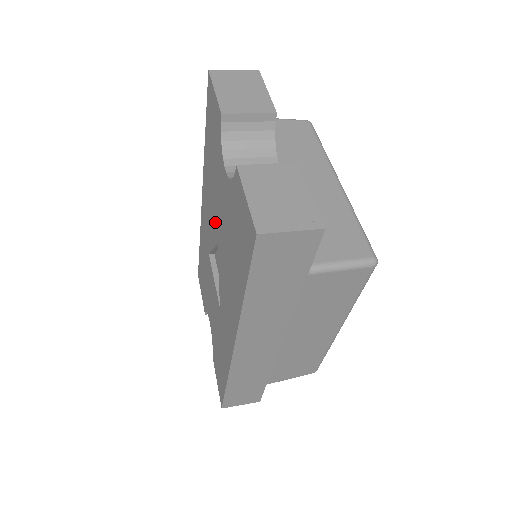
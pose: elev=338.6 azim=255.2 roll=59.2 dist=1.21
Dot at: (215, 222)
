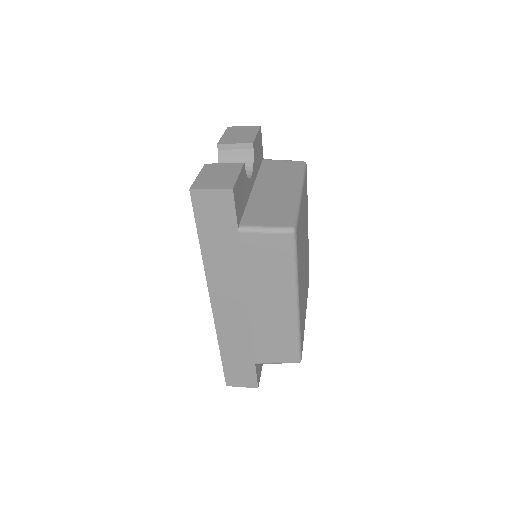
Dot at: occluded
